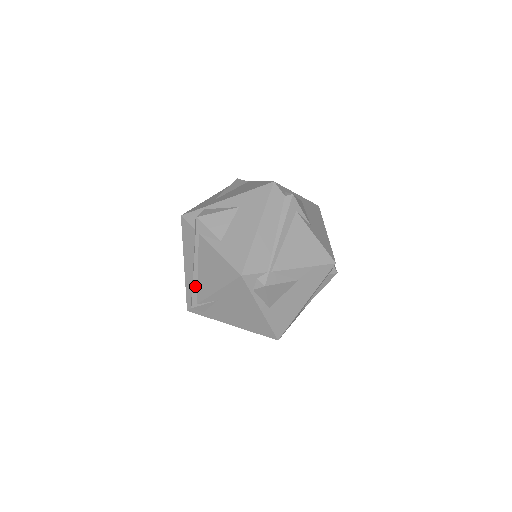
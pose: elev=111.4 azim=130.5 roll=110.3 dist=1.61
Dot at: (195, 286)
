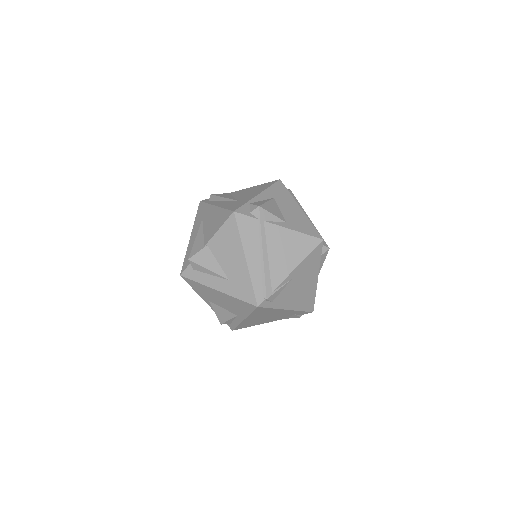
Dot at: (267, 274)
